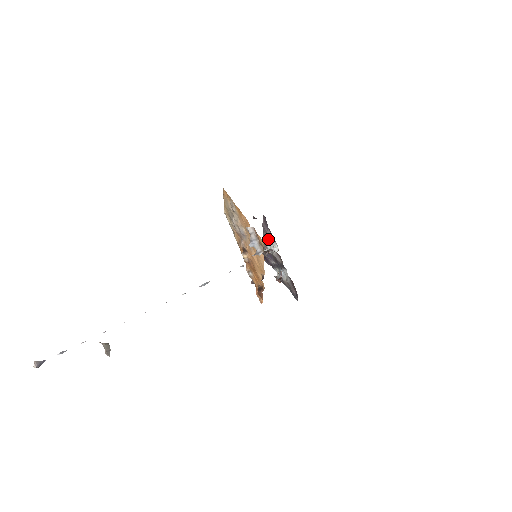
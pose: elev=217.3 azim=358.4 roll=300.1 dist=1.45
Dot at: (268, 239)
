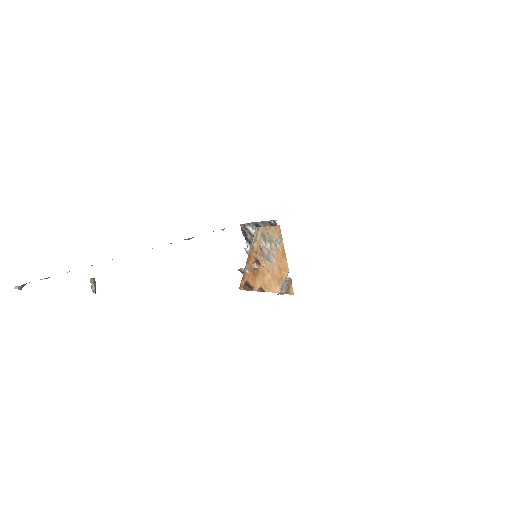
Dot at: occluded
